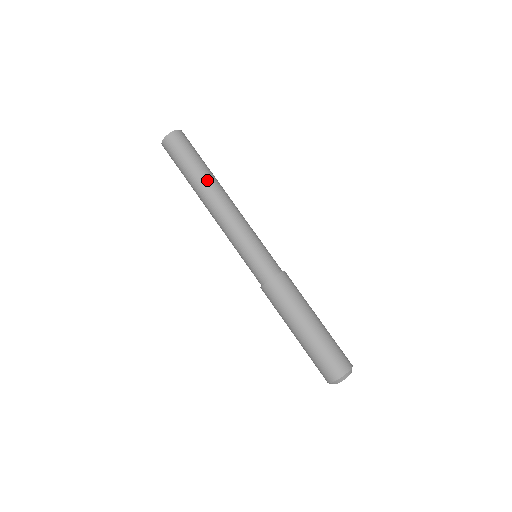
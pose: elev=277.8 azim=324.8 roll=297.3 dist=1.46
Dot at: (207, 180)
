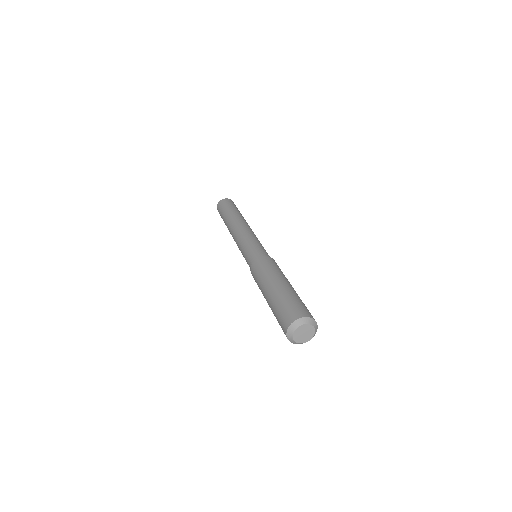
Dot at: (237, 215)
